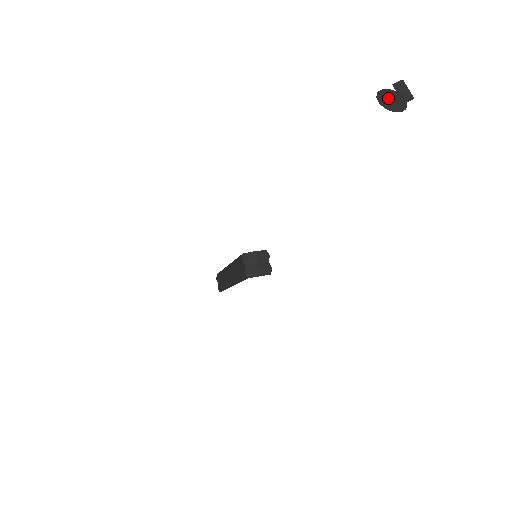
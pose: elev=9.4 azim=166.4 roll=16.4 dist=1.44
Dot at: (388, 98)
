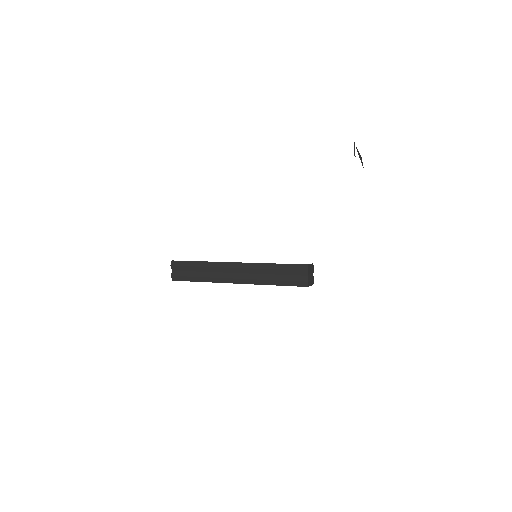
Dot at: occluded
